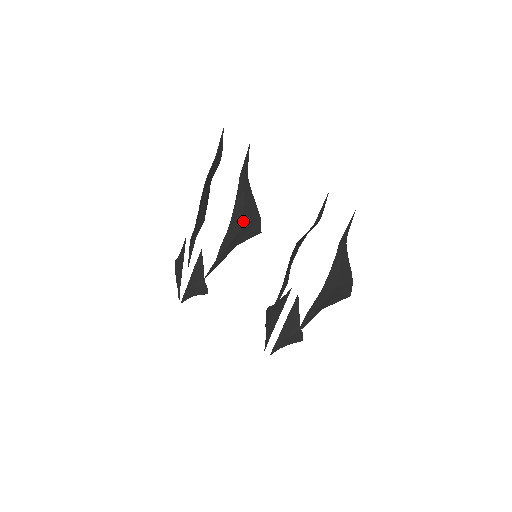
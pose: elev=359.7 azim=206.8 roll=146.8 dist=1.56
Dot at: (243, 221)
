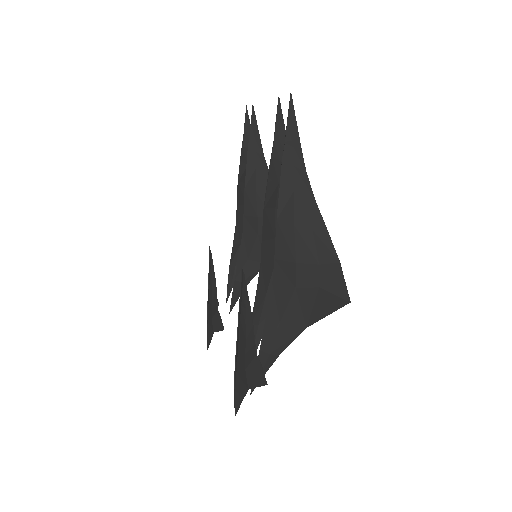
Dot at: (259, 216)
